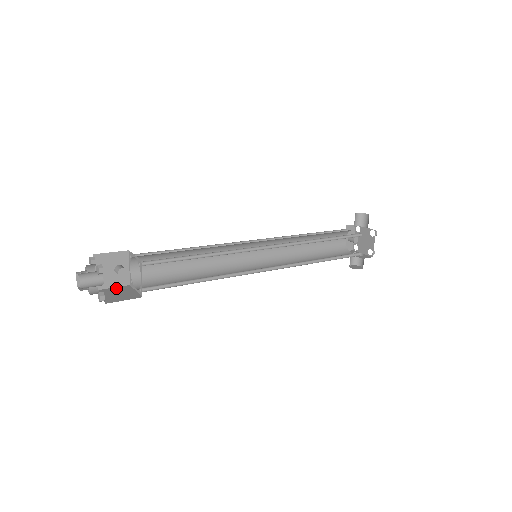
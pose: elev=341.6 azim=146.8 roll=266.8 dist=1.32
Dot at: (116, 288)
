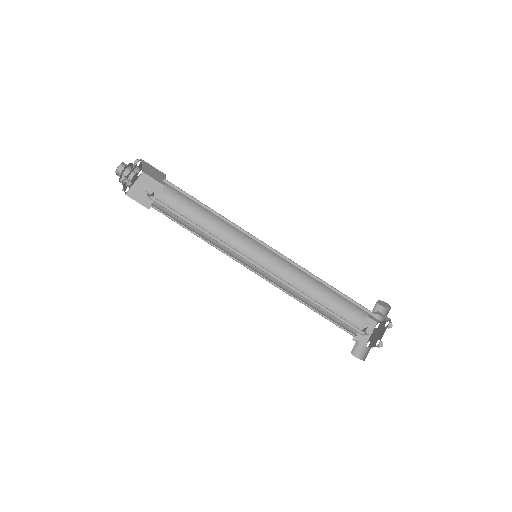
Dot at: (139, 202)
